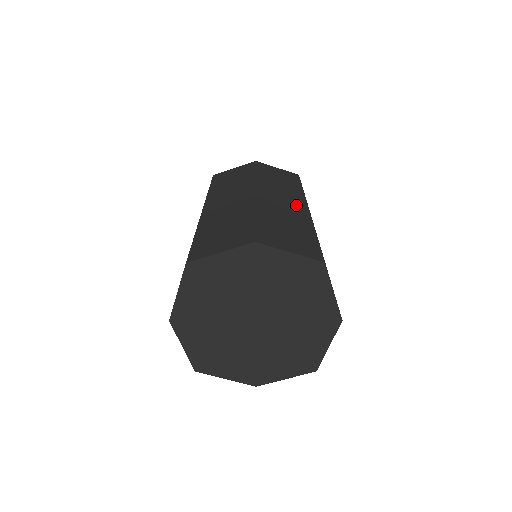
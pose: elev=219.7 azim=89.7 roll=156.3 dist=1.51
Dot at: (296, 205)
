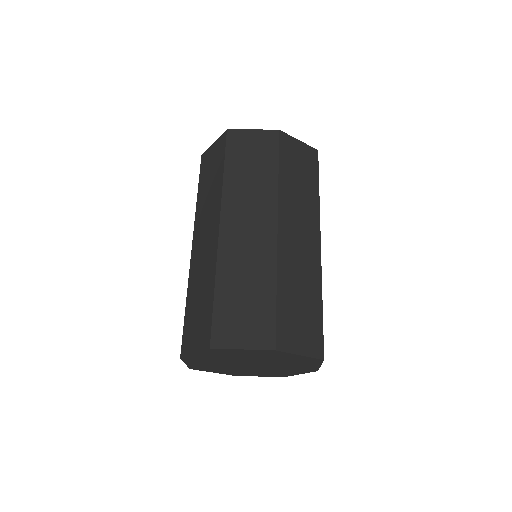
Dot at: (311, 242)
